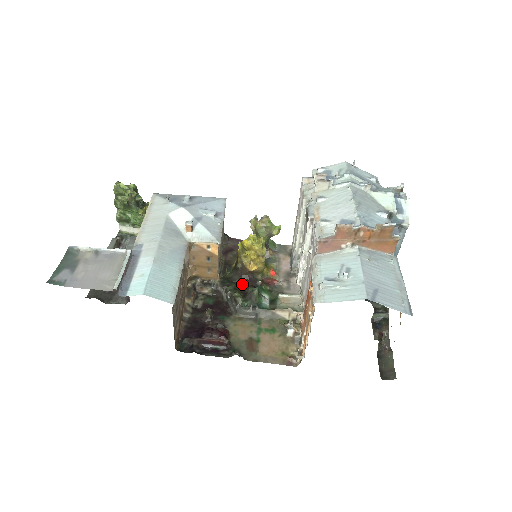
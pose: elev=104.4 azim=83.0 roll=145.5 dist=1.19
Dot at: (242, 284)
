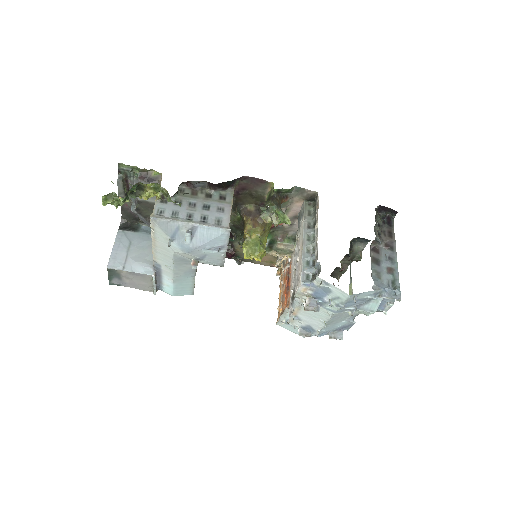
Dot at: occluded
